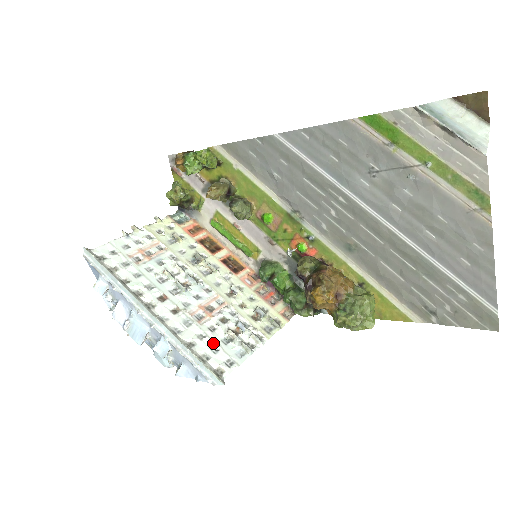
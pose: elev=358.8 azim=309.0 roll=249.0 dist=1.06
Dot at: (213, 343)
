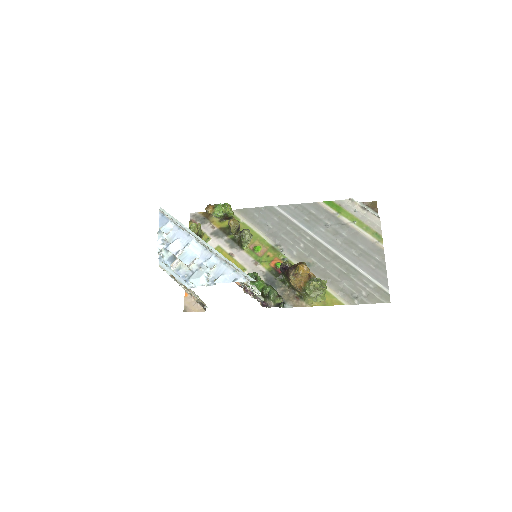
Dot at: occluded
